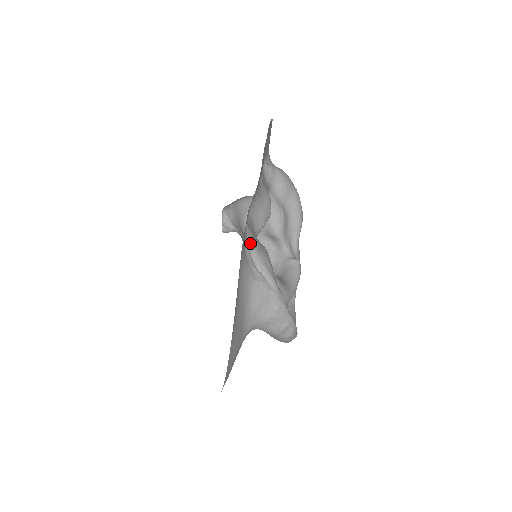
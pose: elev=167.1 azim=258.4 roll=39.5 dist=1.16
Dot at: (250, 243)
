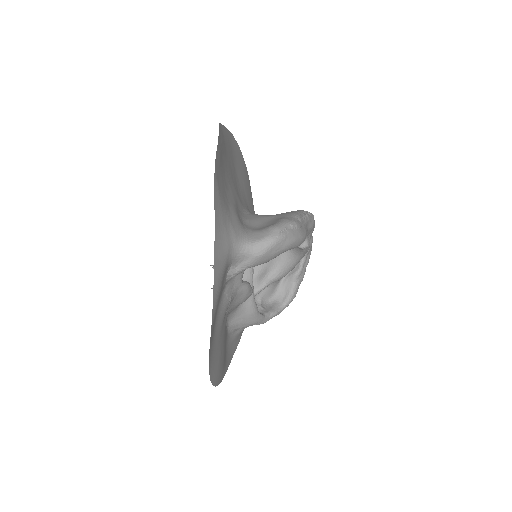
Dot at: (236, 329)
